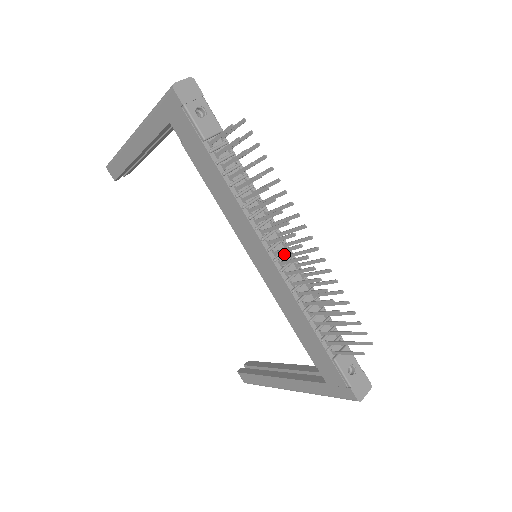
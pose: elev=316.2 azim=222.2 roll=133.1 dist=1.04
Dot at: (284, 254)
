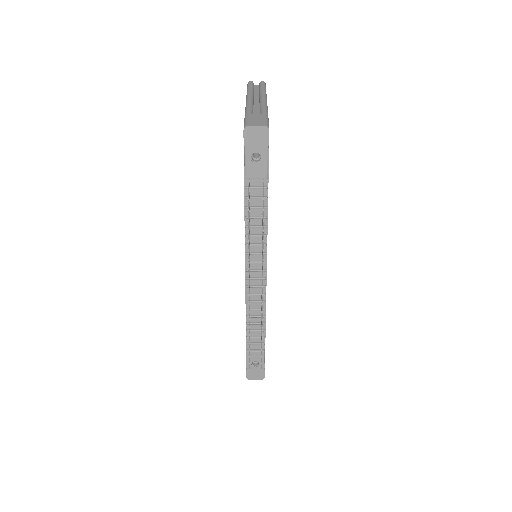
Dot at: (257, 279)
